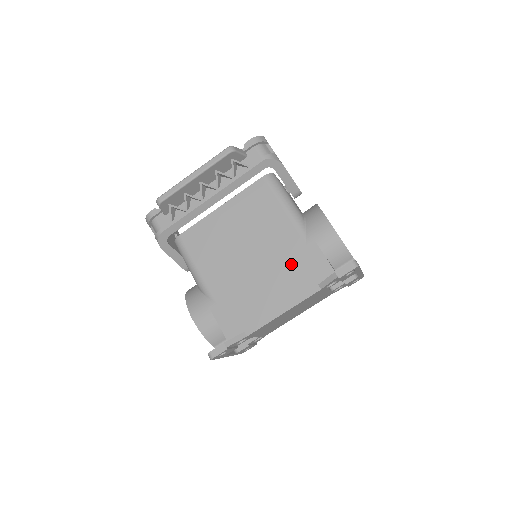
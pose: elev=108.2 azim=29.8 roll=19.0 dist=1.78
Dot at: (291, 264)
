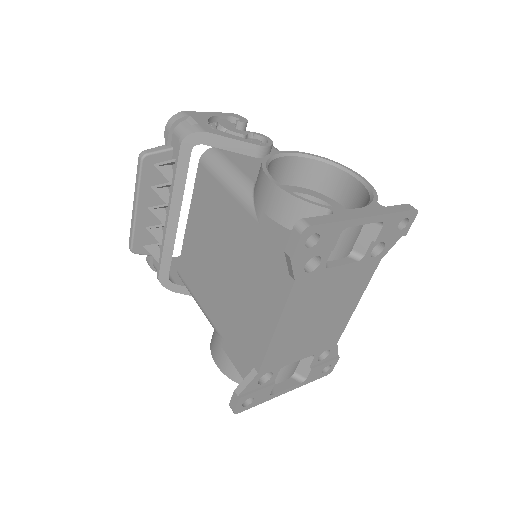
Dot at: (257, 259)
